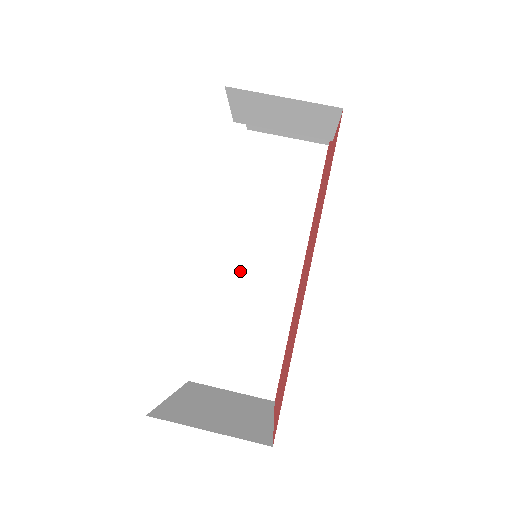
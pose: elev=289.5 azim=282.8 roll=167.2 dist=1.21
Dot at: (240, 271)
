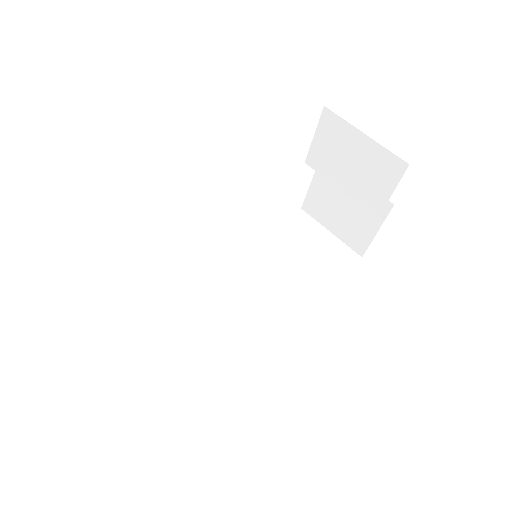
Dot at: (221, 295)
